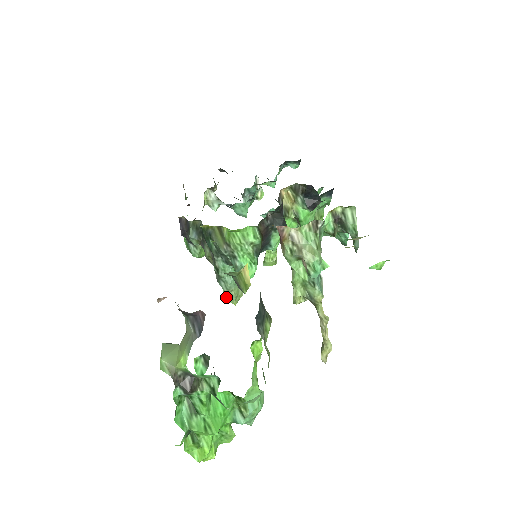
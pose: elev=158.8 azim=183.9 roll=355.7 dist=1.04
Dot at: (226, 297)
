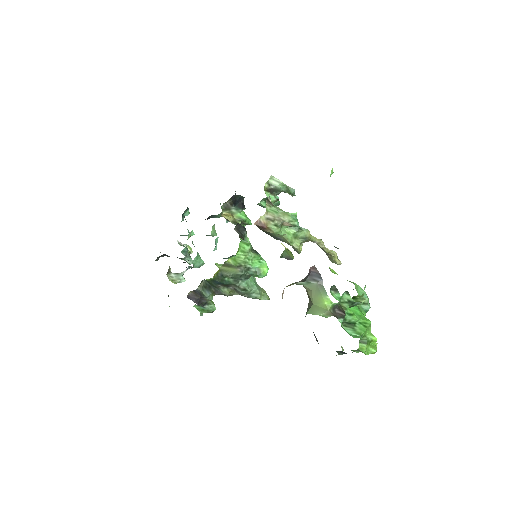
Dot at: occluded
